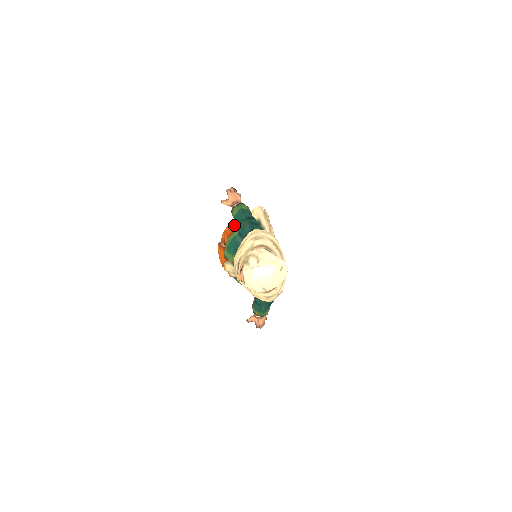
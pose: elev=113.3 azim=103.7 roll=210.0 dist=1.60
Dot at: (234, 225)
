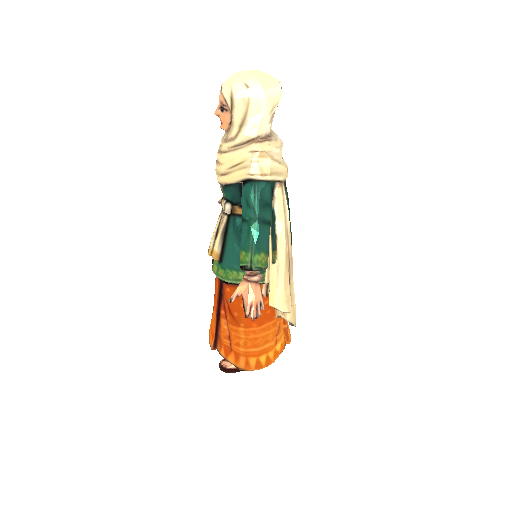
Dot at: occluded
